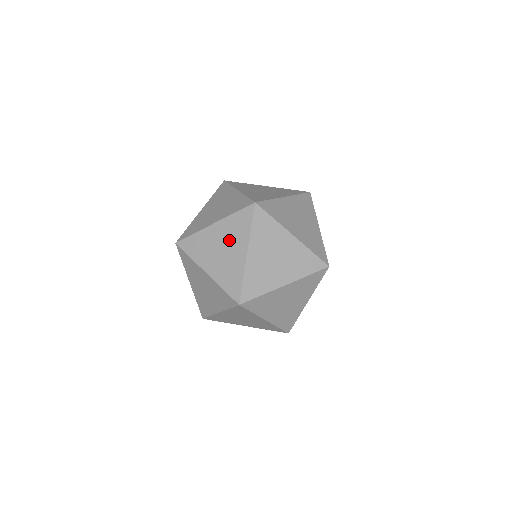
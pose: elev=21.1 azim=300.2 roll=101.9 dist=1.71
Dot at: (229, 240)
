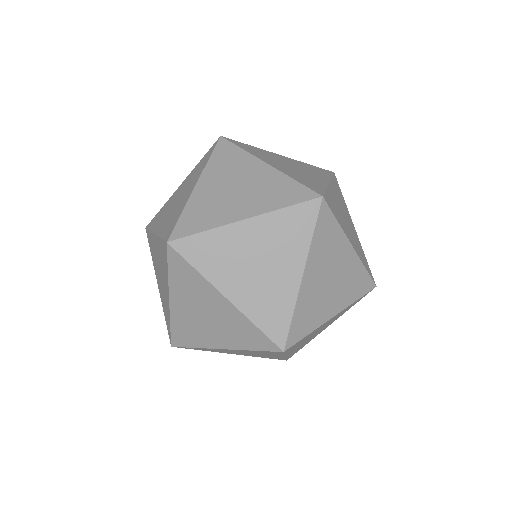
Dot at: (272, 250)
